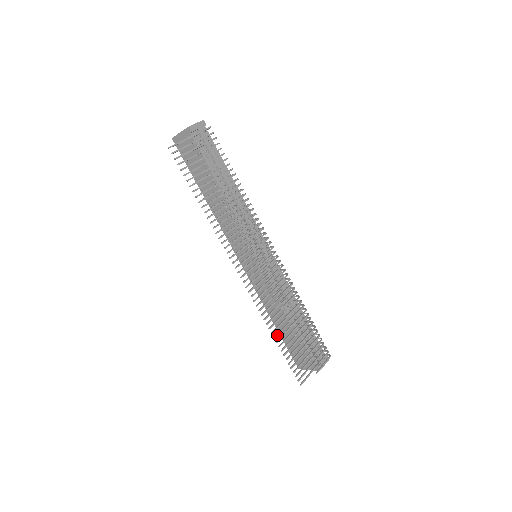
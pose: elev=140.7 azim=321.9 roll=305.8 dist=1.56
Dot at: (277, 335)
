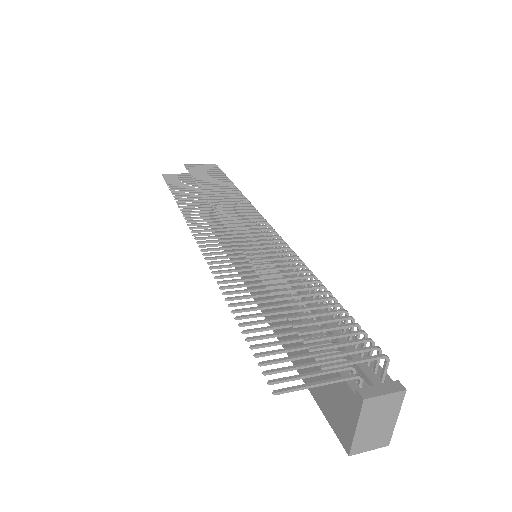
Dot at: (238, 304)
